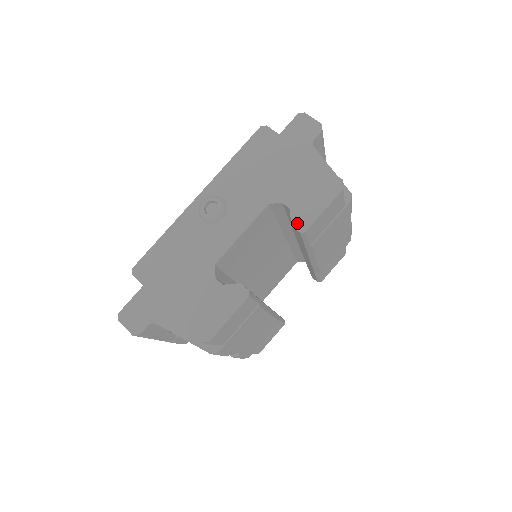
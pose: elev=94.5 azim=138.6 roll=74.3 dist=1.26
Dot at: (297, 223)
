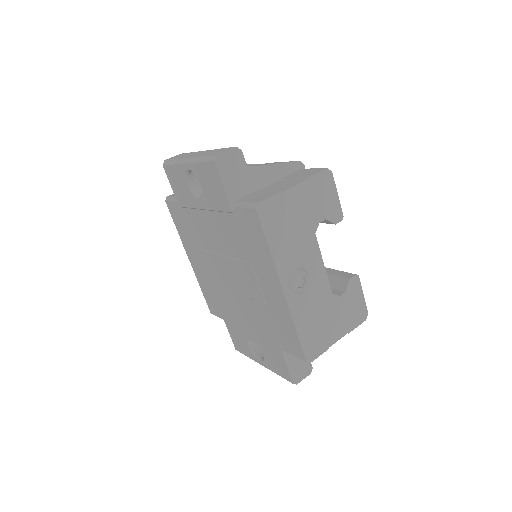
Dot at: (336, 219)
